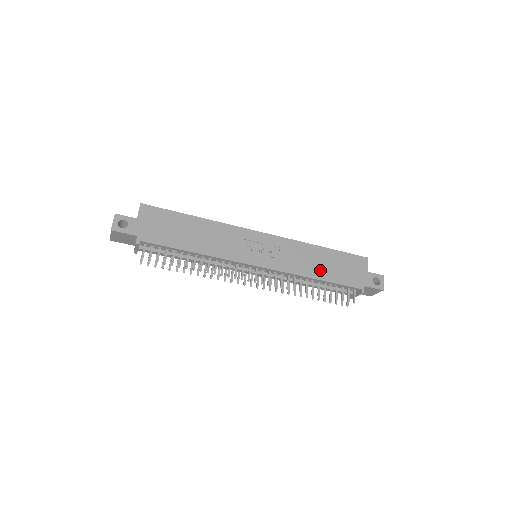
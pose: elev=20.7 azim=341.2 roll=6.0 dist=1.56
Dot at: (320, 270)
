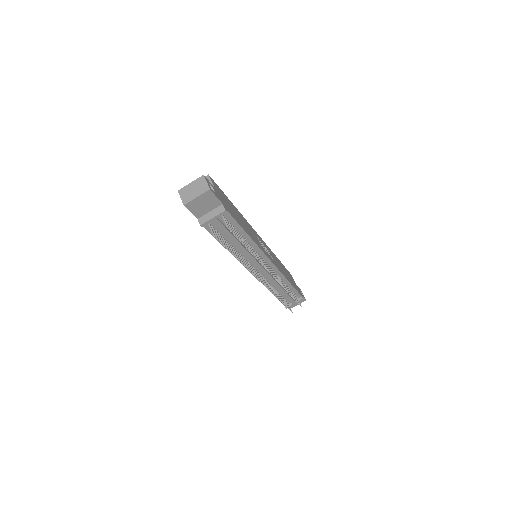
Dot at: (287, 276)
